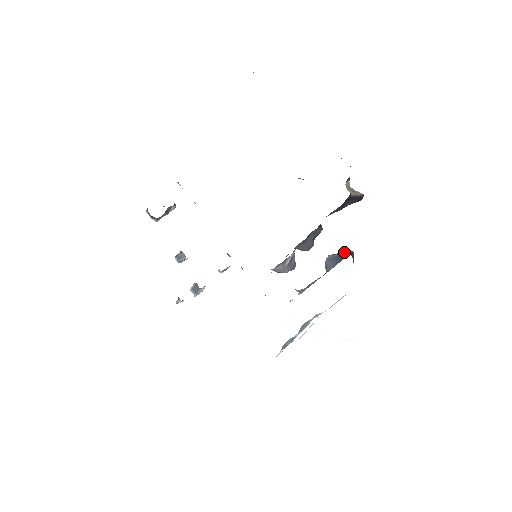
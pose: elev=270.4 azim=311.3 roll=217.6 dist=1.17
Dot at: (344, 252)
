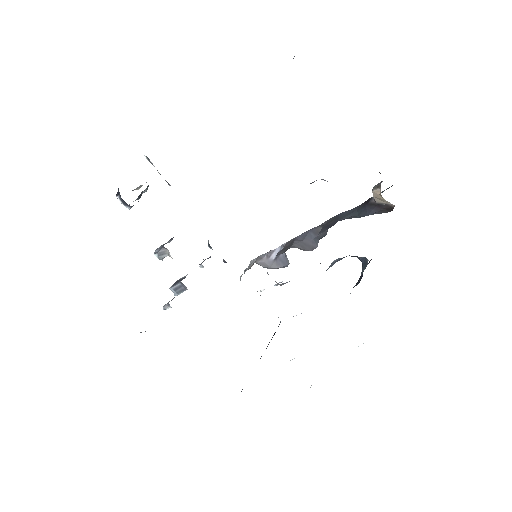
Dot at: (352, 256)
